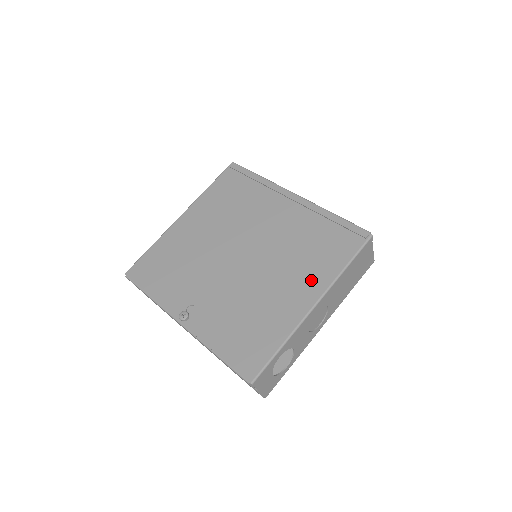
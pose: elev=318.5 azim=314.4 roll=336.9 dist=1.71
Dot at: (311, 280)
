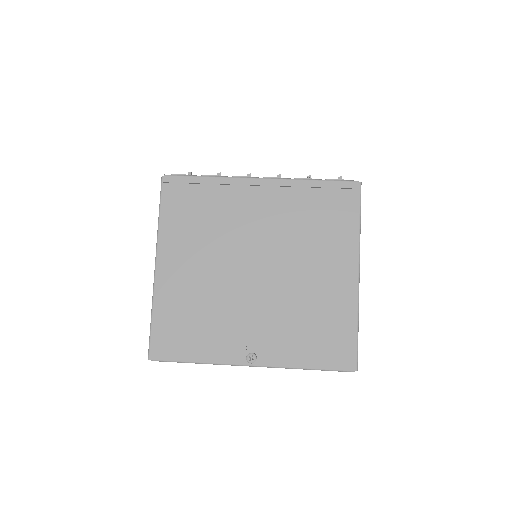
Dot at: (340, 254)
